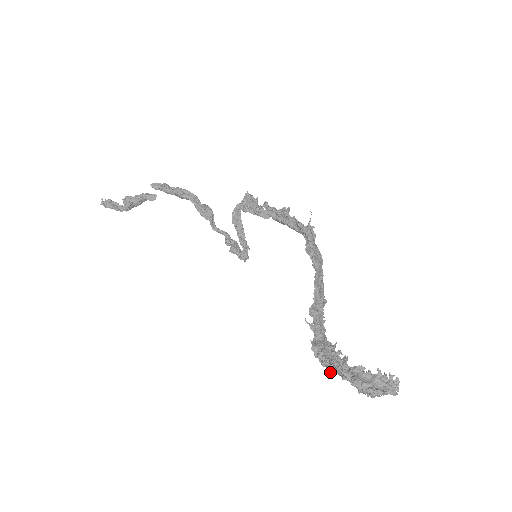
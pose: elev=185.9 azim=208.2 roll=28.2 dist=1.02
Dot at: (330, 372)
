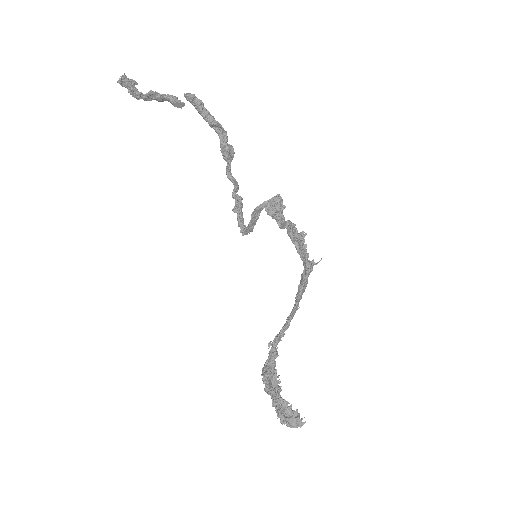
Dot at: (266, 392)
